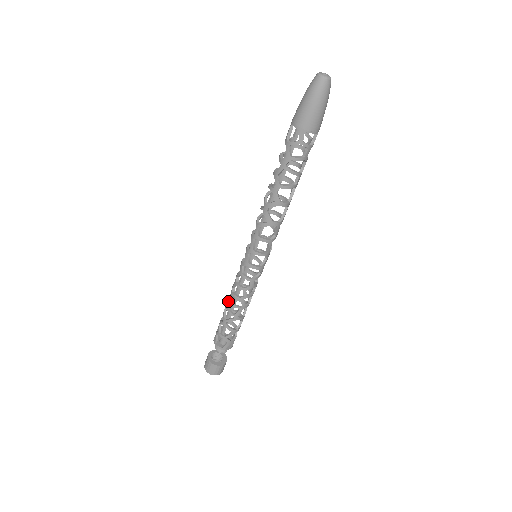
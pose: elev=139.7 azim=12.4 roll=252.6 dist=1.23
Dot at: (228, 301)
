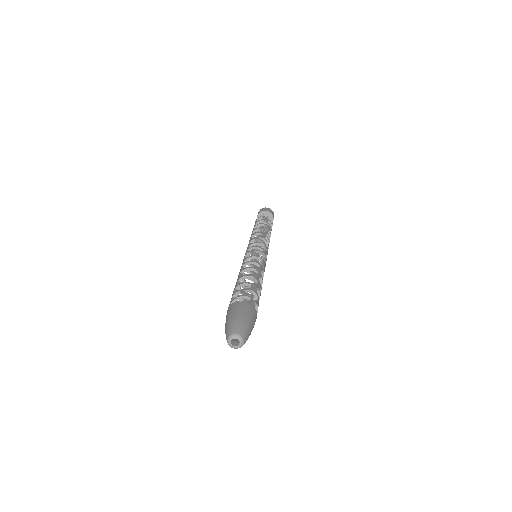
Dot at: occluded
